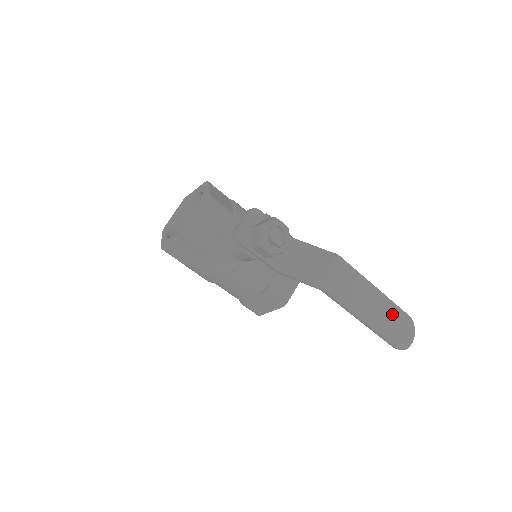
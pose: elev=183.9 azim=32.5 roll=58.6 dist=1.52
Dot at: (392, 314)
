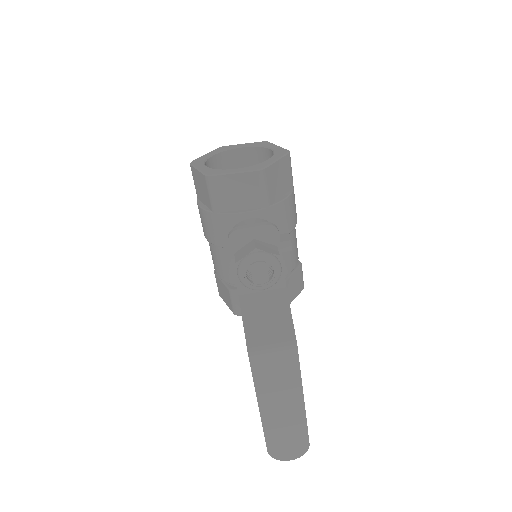
Dot at: (294, 428)
